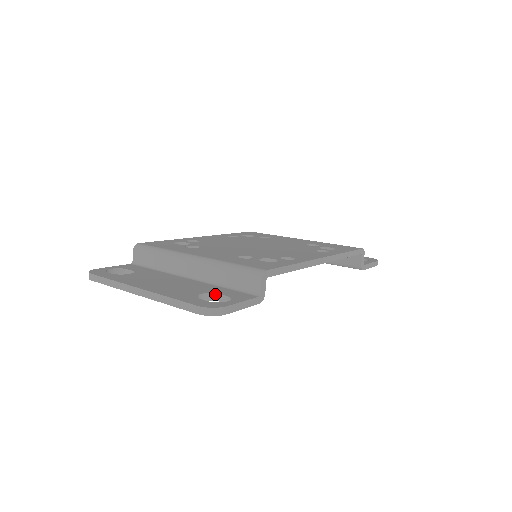
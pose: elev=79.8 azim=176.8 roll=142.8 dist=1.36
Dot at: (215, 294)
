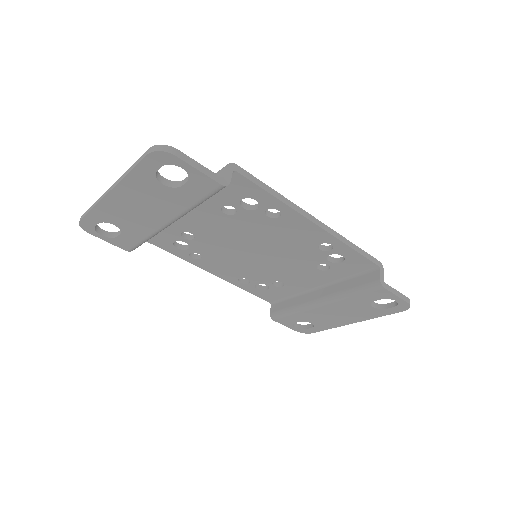
Dot at: (179, 182)
